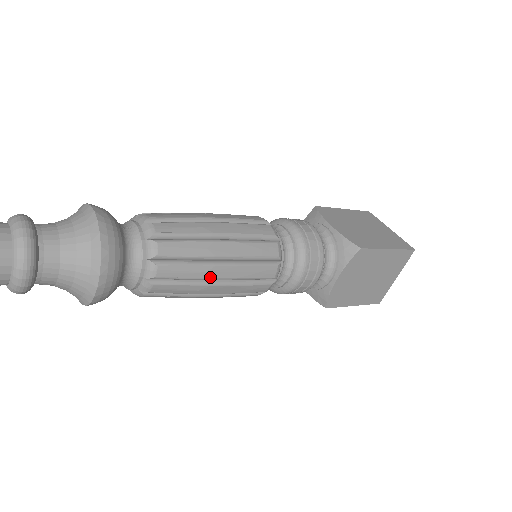
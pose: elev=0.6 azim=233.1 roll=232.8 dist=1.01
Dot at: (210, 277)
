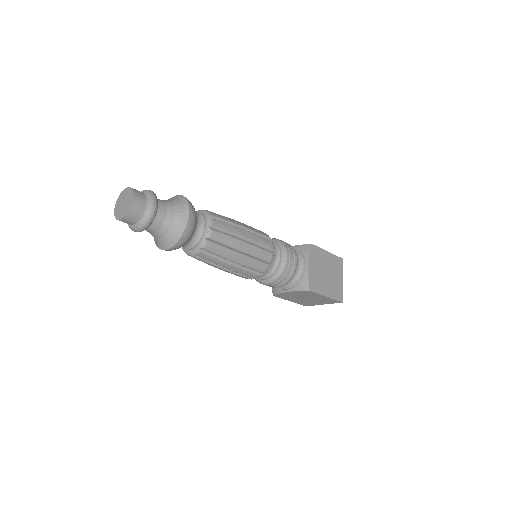
Dot at: (222, 266)
